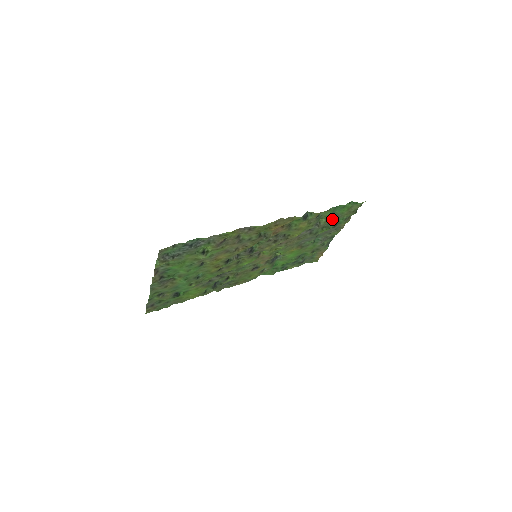
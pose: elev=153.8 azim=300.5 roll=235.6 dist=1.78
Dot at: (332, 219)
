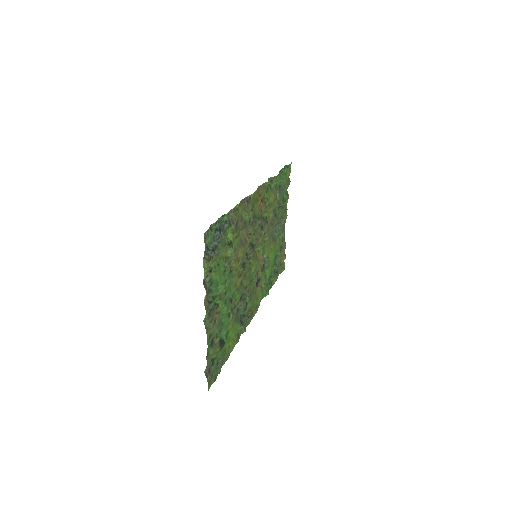
Dot at: occluded
